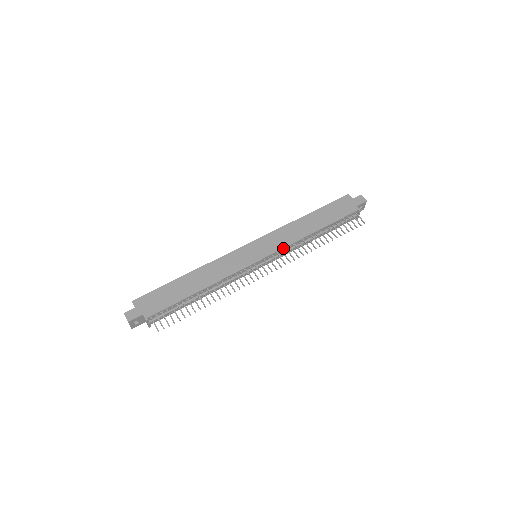
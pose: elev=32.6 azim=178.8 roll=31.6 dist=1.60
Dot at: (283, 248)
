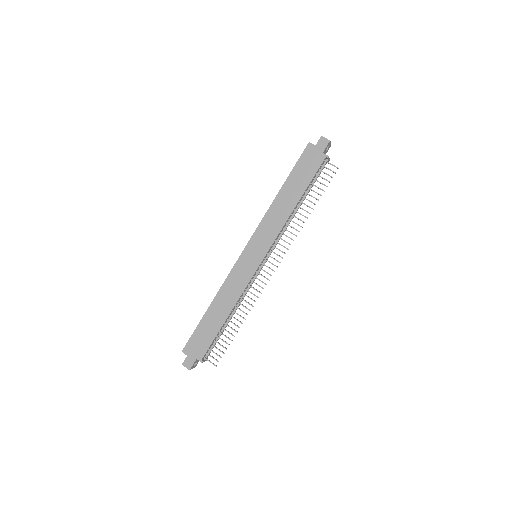
Dot at: (275, 239)
